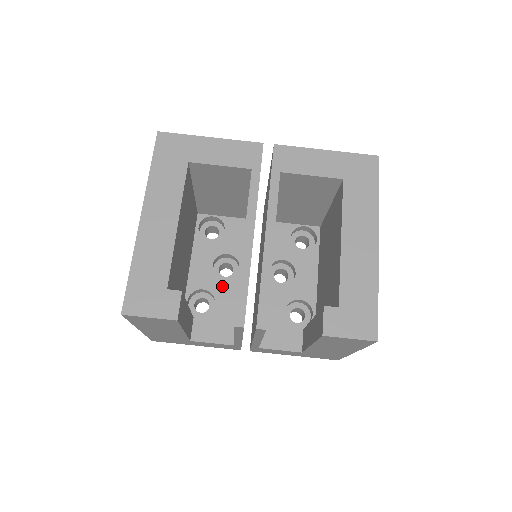
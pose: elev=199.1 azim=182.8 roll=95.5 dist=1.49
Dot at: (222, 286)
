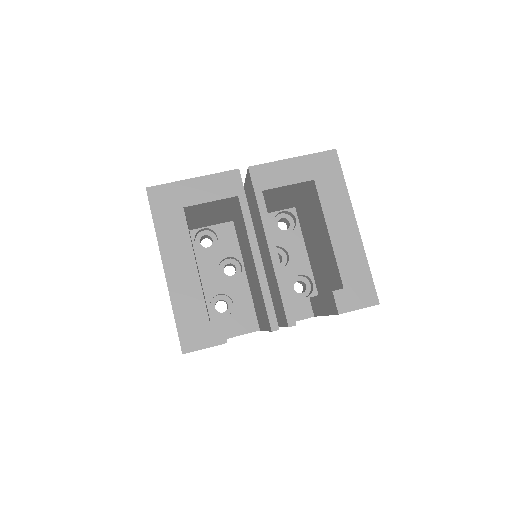
Dot at: (233, 286)
